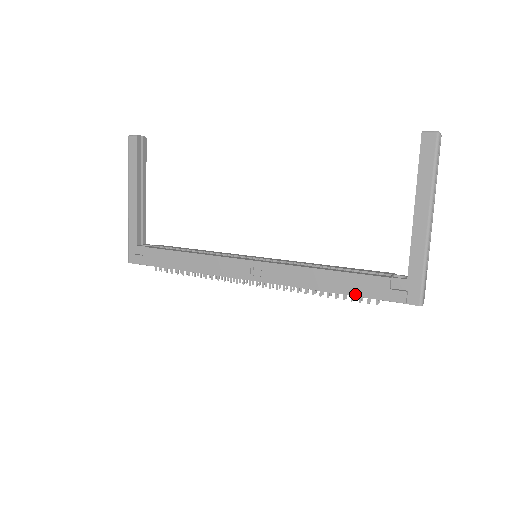
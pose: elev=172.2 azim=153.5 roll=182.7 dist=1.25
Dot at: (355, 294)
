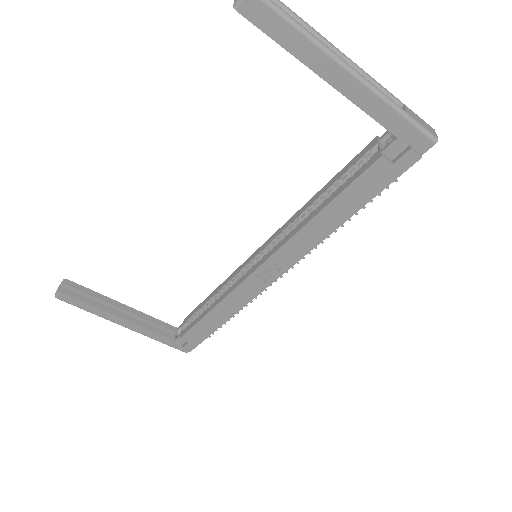
Dot at: (369, 199)
